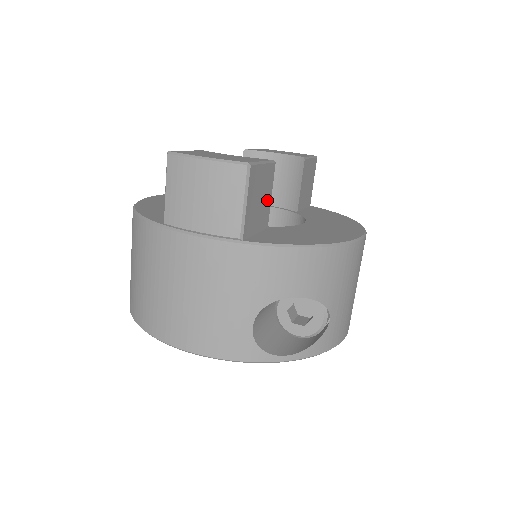
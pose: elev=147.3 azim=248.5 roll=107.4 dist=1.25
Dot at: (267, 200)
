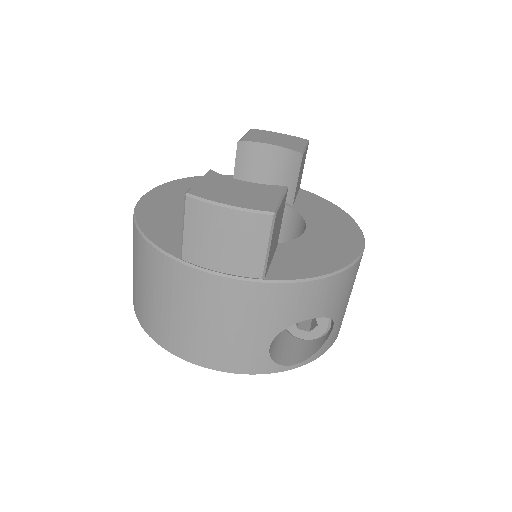
Dot at: (280, 225)
